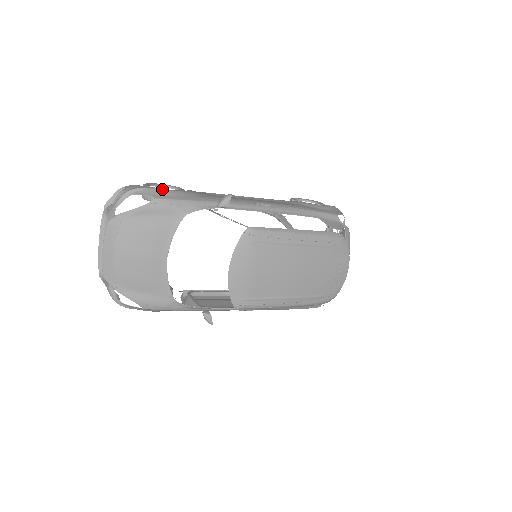
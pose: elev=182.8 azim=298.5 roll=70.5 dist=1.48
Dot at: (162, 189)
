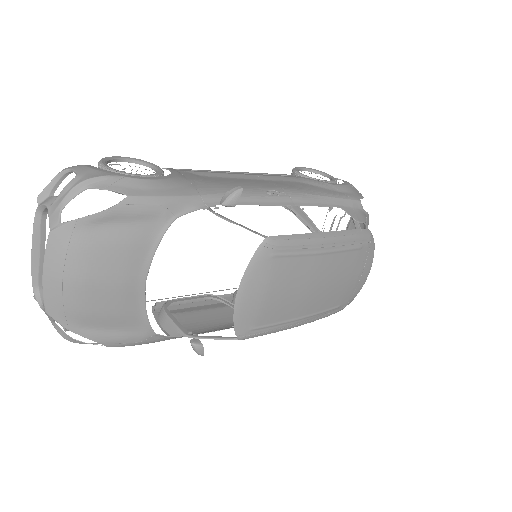
Dot at: (136, 178)
